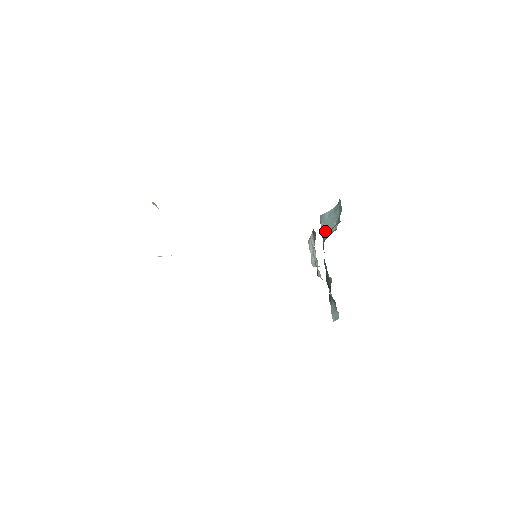
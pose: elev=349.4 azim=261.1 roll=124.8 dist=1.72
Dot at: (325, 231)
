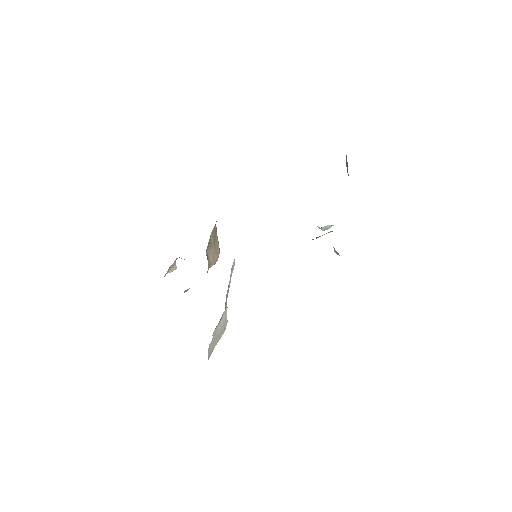
Dot at: occluded
